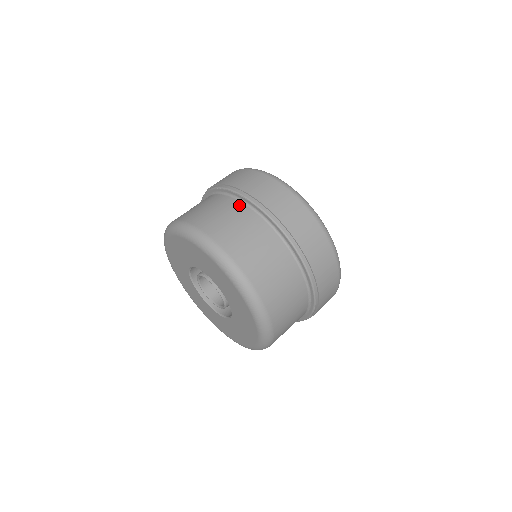
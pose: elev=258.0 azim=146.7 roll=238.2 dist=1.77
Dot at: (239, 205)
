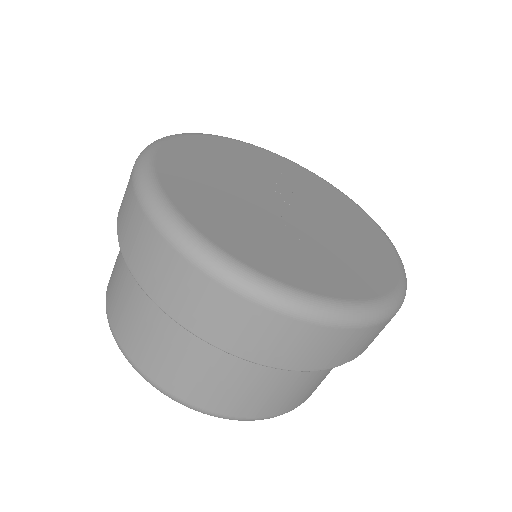
Dot at: (148, 298)
